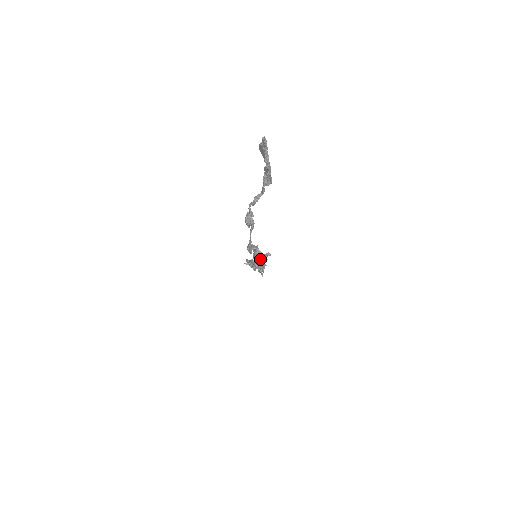
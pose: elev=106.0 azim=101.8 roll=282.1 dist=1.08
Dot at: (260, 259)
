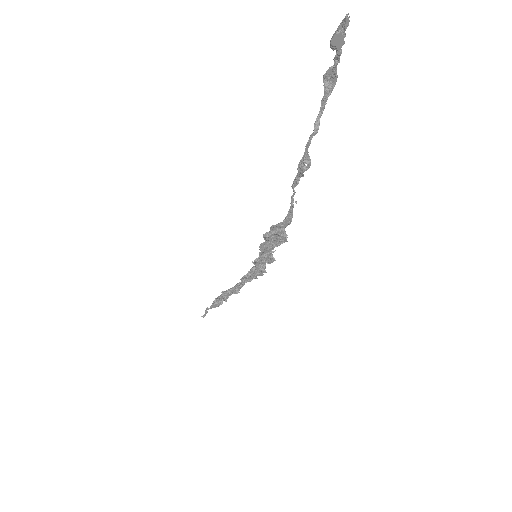
Dot at: (285, 234)
